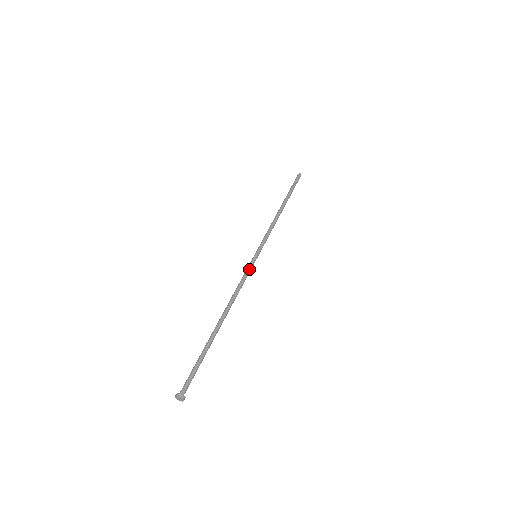
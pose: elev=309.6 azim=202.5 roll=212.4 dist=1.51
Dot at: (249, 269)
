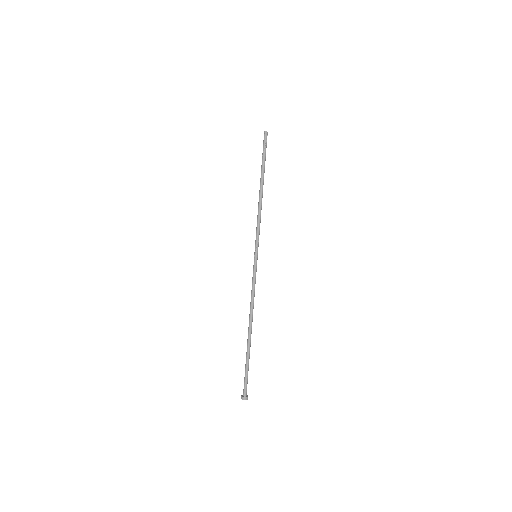
Dot at: (253, 274)
